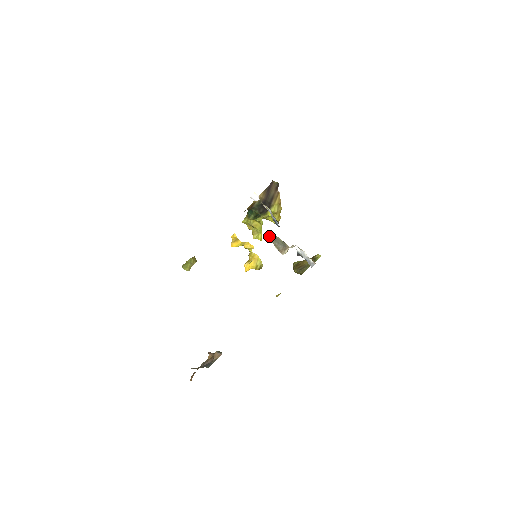
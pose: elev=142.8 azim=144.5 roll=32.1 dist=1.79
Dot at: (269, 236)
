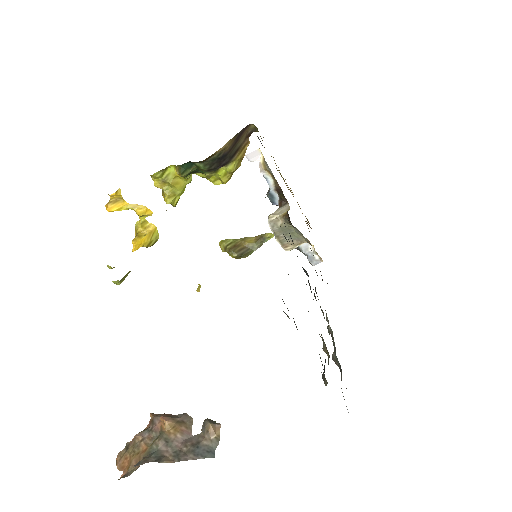
Dot at: (271, 222)
